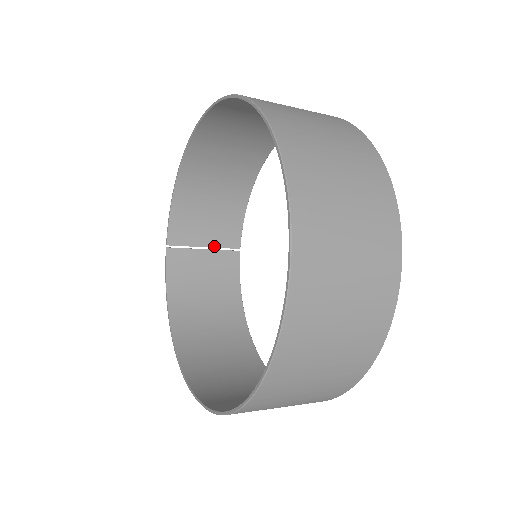
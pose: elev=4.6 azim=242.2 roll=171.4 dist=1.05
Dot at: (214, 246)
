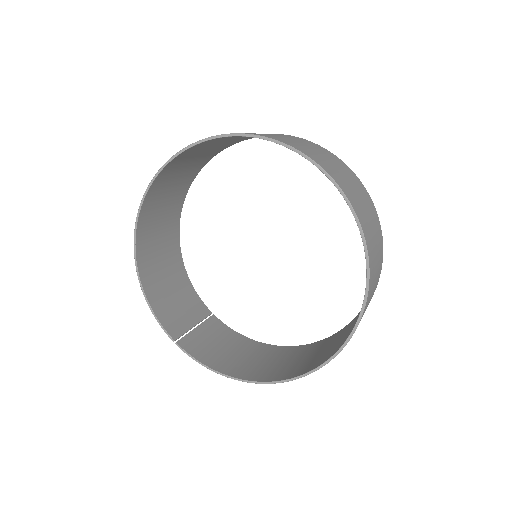
Dot at: (198, 321)
